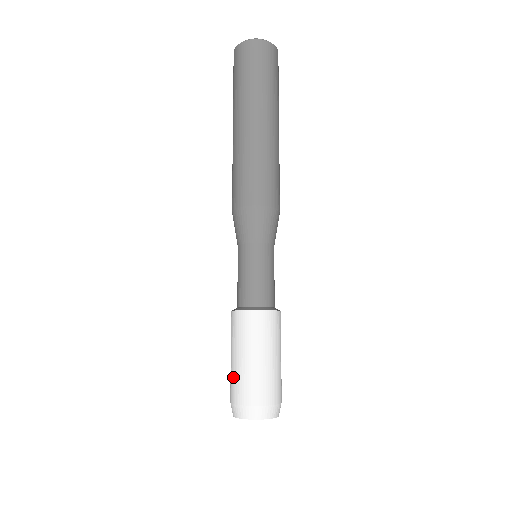
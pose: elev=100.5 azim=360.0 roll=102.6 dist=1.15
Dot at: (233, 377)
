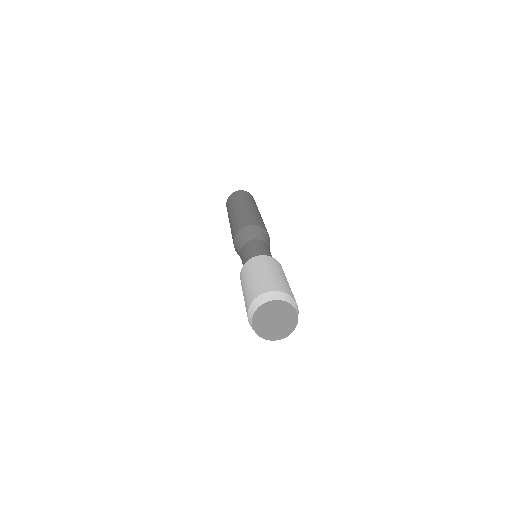
Dot at: (245, 305)
